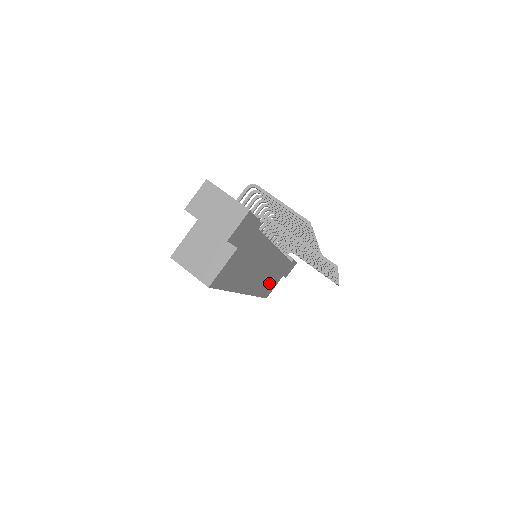
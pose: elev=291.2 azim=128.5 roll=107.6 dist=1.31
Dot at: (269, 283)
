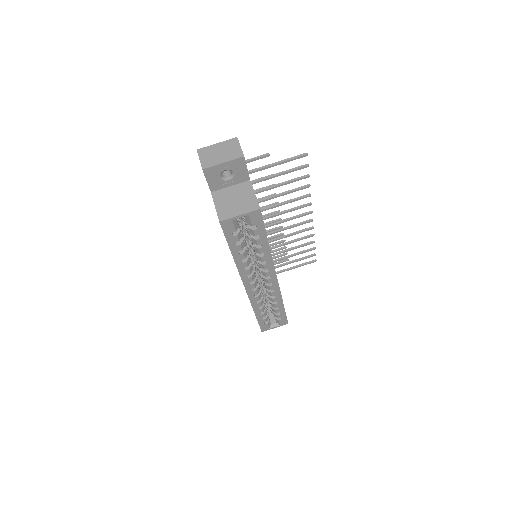
Dot at: occluded
